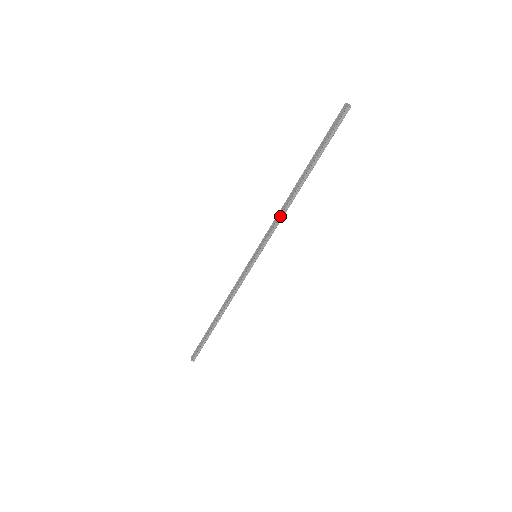
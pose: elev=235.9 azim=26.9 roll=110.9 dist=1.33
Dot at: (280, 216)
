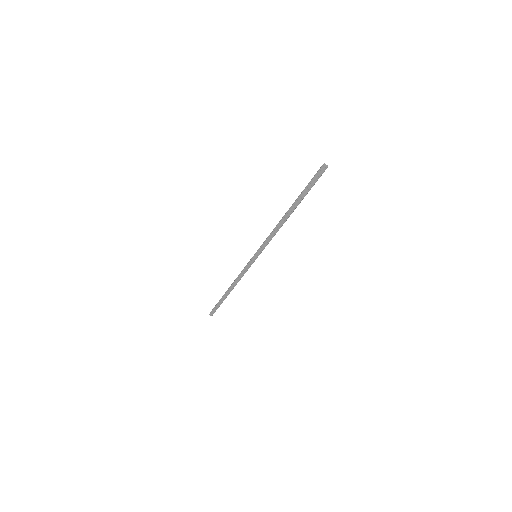
Dot at: (274, 234)
